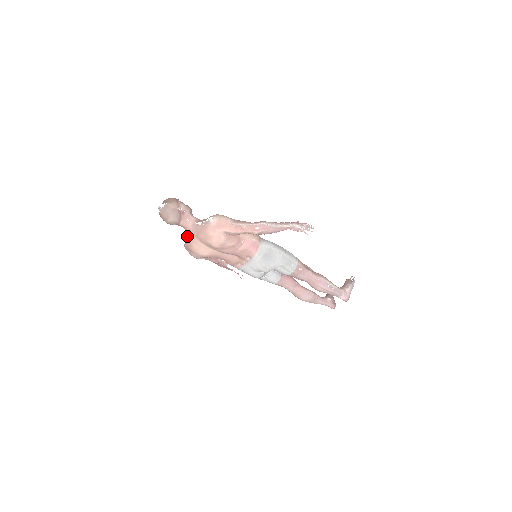
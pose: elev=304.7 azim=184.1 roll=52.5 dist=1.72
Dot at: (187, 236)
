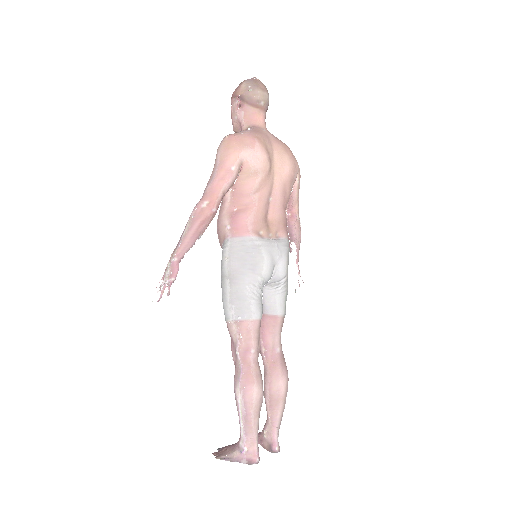
Dot at: (257, 129)
